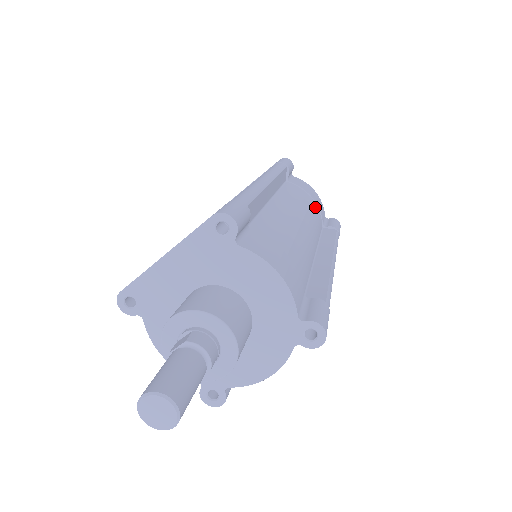
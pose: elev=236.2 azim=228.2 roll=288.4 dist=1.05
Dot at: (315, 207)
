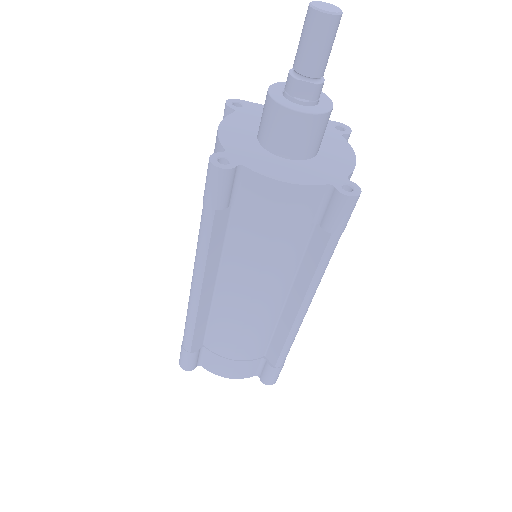
Dot at: occluded
